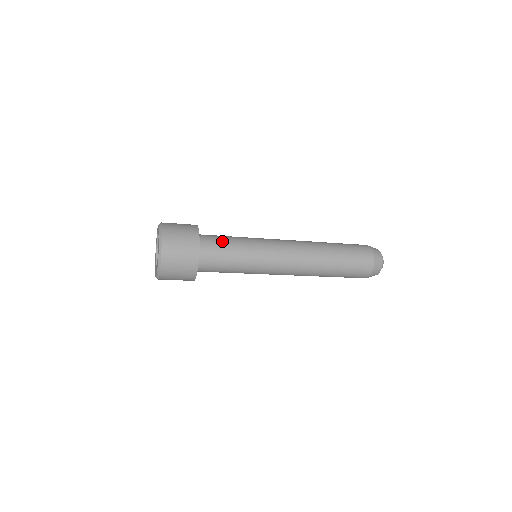
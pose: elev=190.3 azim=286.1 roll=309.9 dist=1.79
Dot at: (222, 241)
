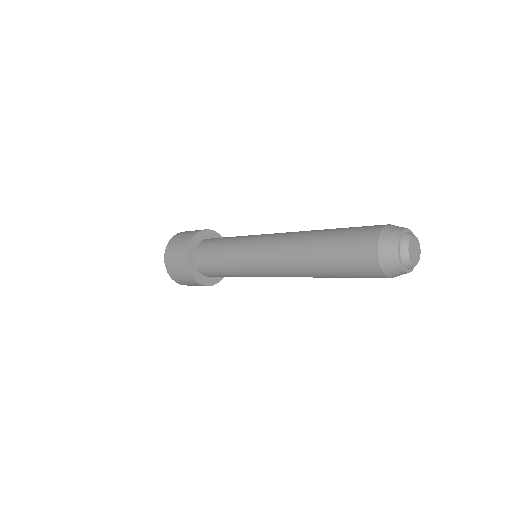
Dot at: (224, 237)
